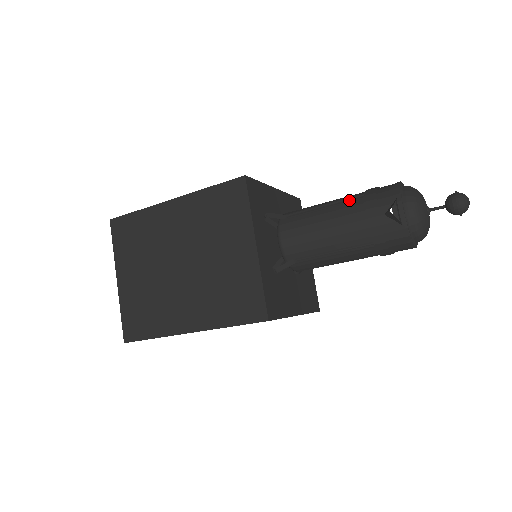
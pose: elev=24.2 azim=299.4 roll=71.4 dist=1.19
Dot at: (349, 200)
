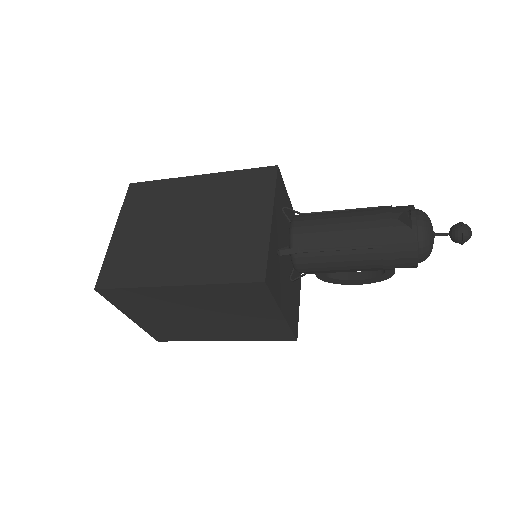
Dot at: (365, 209)
